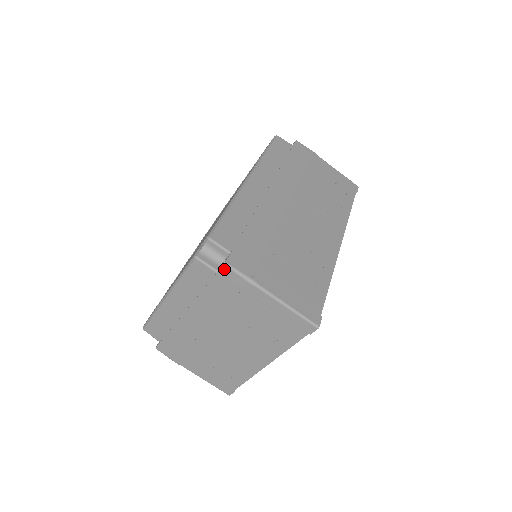
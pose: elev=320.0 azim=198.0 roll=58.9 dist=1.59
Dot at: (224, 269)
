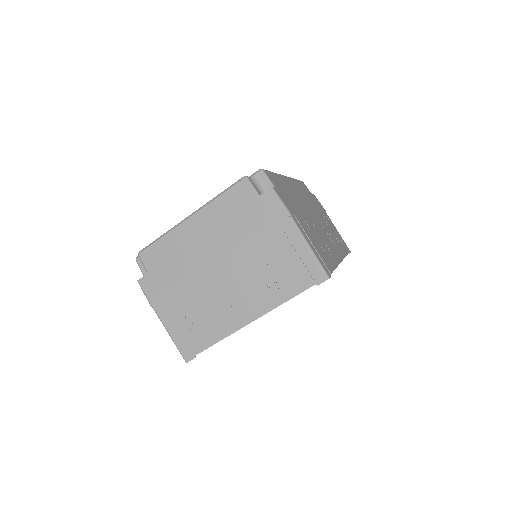
Dot at: (268, 193)
